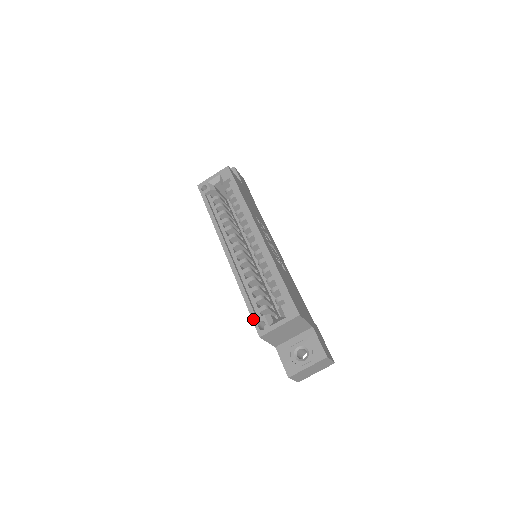
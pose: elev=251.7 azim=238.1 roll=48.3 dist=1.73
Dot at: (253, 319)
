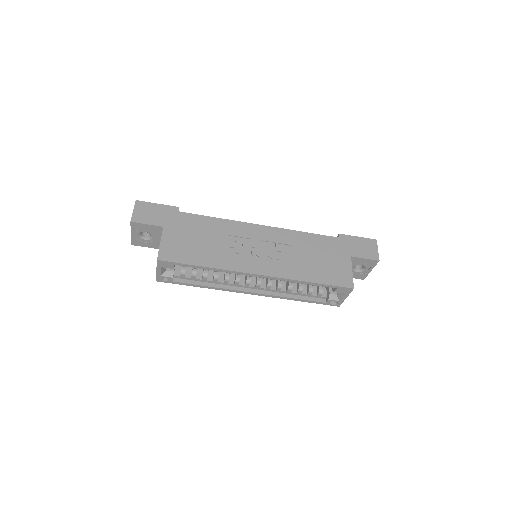
Dot at: (323, 304)
